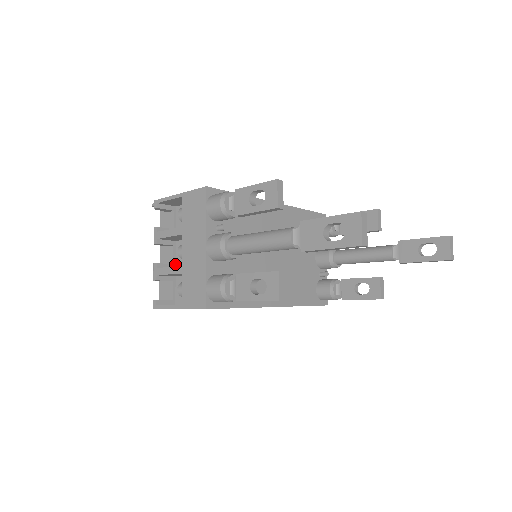
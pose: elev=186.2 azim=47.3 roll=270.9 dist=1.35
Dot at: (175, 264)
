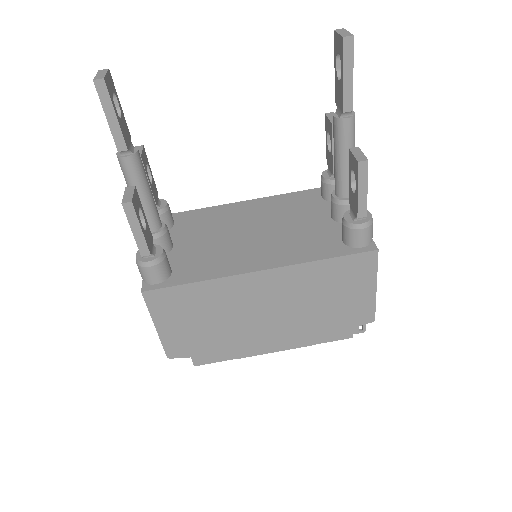
Dot at: occluded
